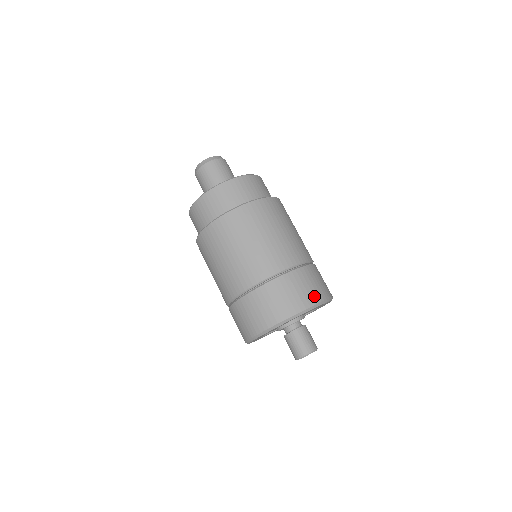
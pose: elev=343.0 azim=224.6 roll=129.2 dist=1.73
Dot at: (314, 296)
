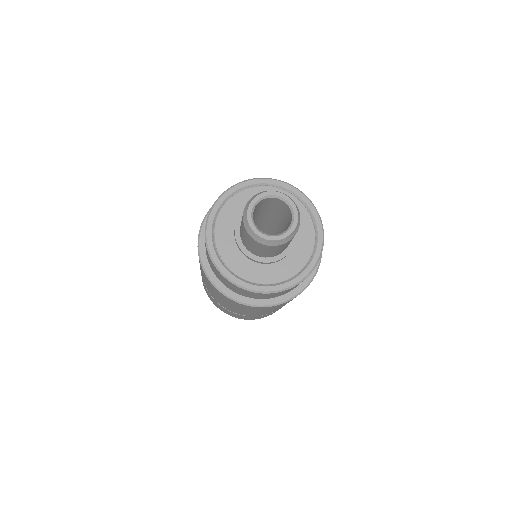
Dot at: occluded
